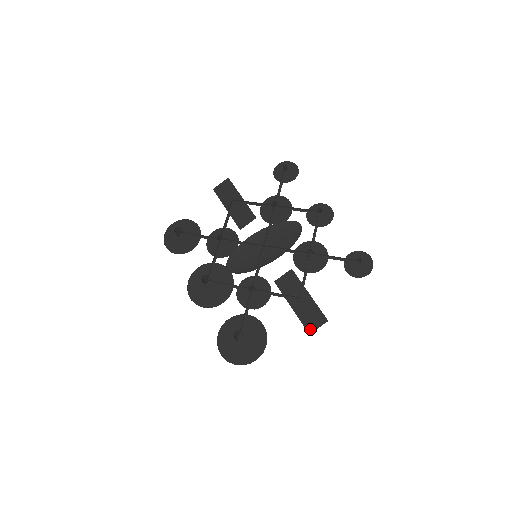
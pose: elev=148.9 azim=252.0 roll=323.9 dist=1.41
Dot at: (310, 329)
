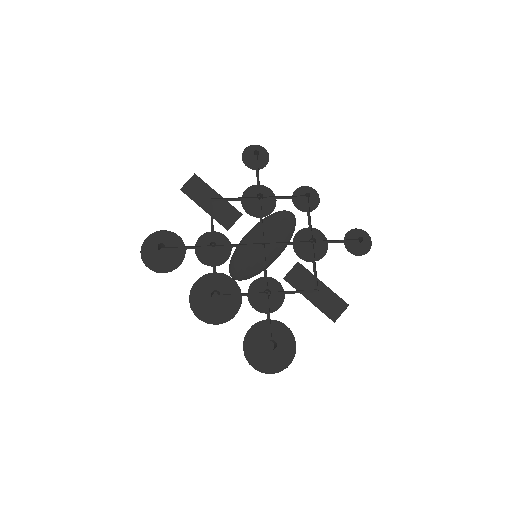
Dot at: (334, 317)
